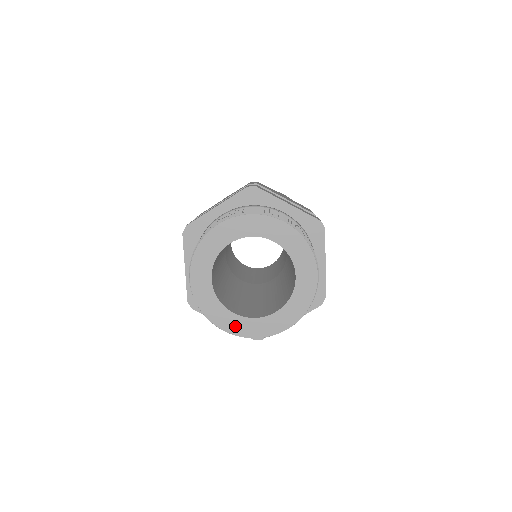
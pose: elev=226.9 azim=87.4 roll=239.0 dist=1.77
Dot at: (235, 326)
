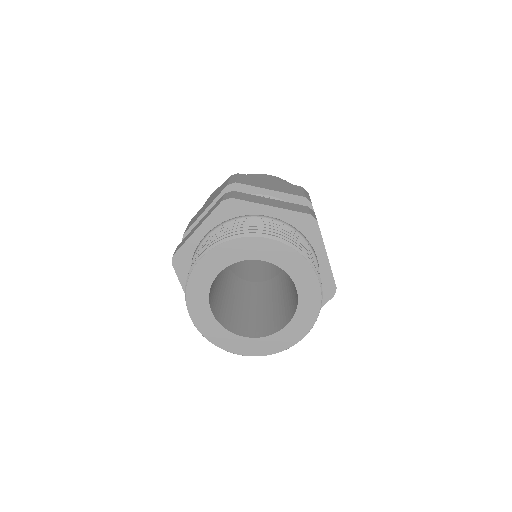
Dot at: (249, 348)
